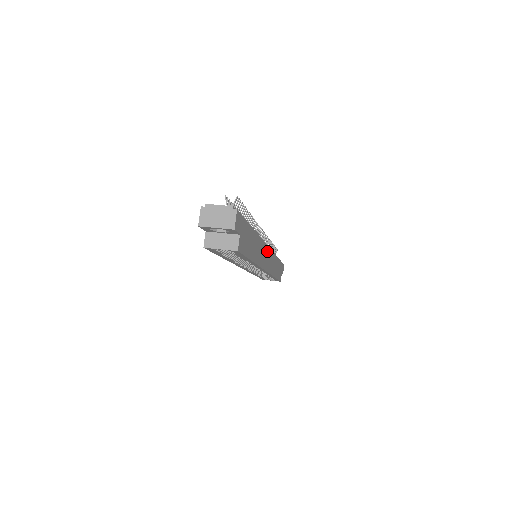
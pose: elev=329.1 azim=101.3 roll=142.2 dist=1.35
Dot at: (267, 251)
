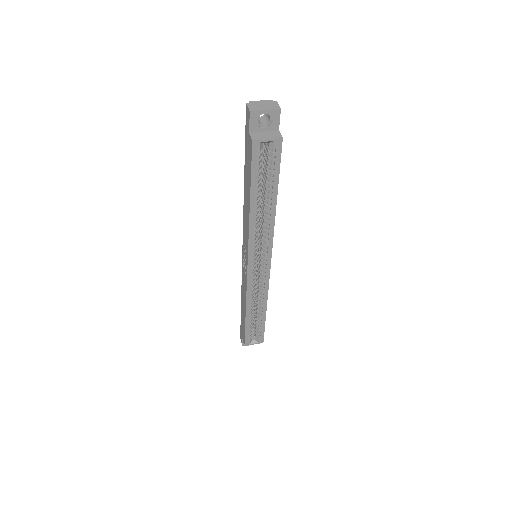
Dot at: occluded
